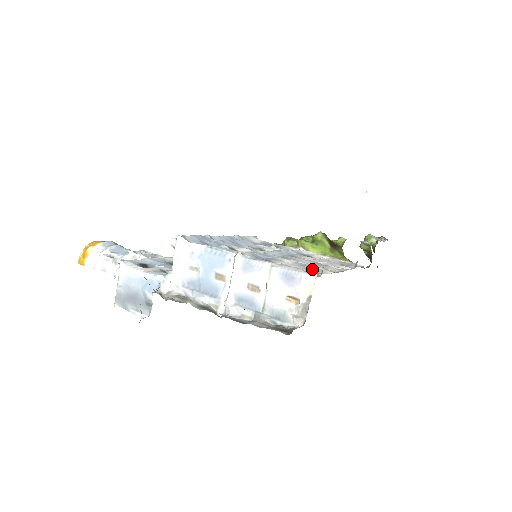
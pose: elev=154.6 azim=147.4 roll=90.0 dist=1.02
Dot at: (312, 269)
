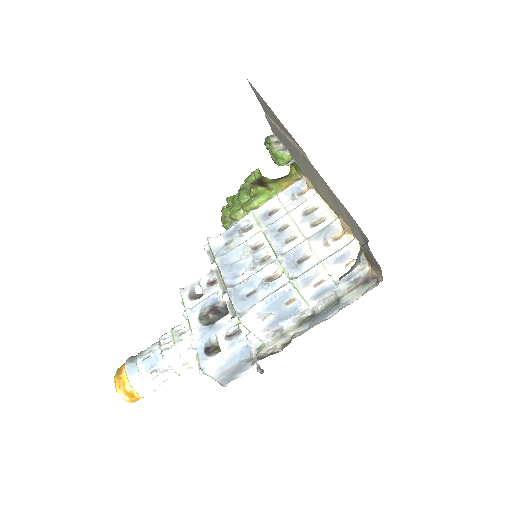
Dot at: (327, 232)
